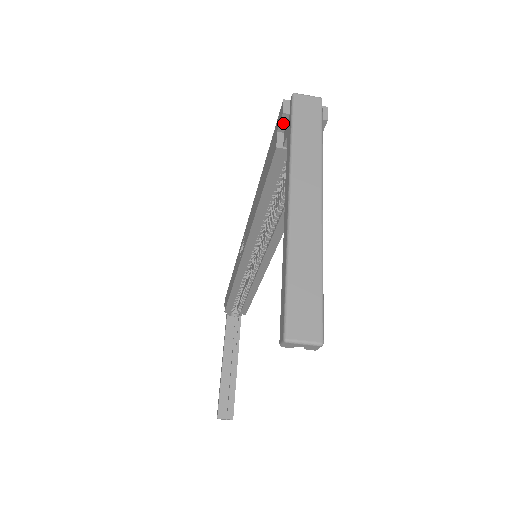
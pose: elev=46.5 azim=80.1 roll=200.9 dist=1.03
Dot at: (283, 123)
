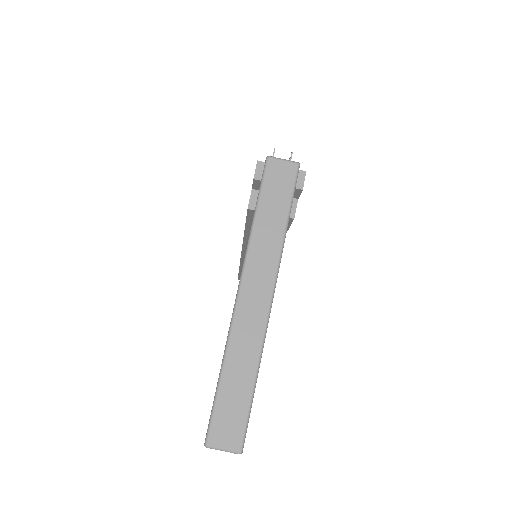
Dot at: (256, 185)
